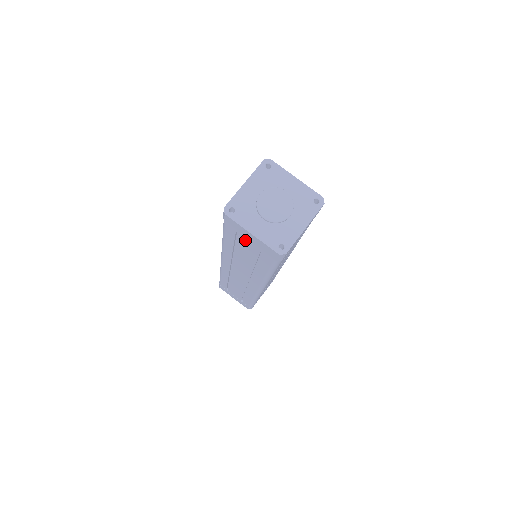
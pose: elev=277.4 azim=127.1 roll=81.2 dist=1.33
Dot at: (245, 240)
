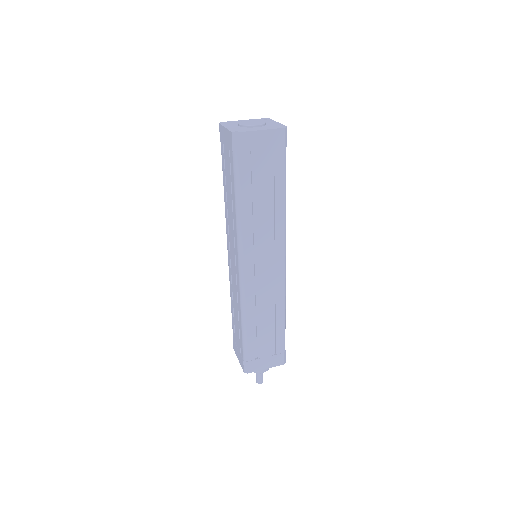
Dot at: (257, 156)
